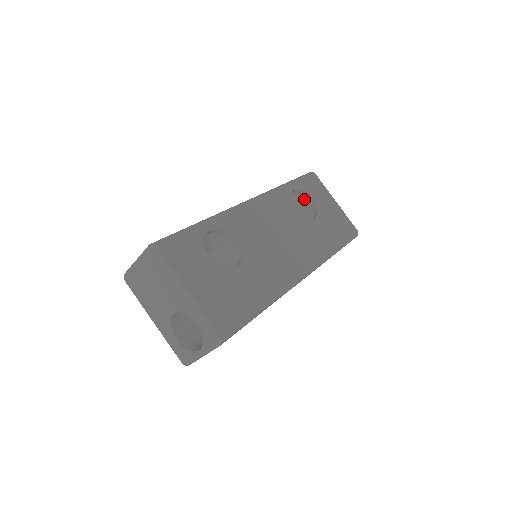
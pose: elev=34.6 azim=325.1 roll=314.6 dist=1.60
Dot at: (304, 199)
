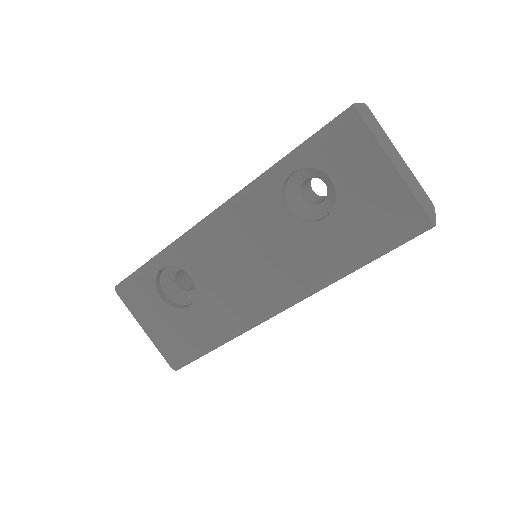
Dot at: occluded
